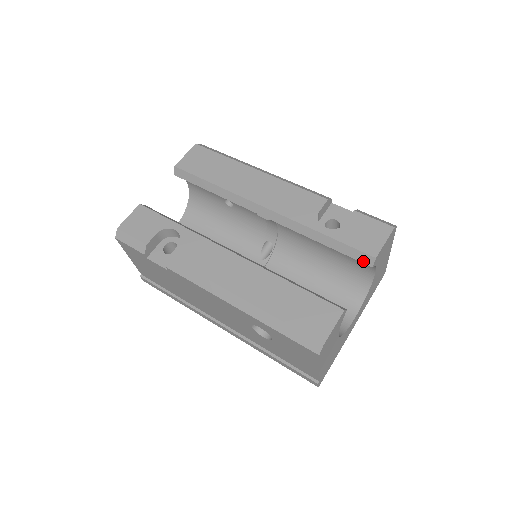
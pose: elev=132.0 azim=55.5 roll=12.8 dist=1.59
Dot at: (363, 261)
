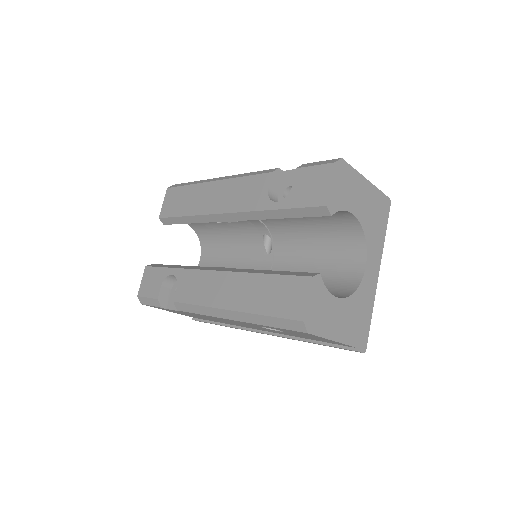
Dot at: (320, 215)
